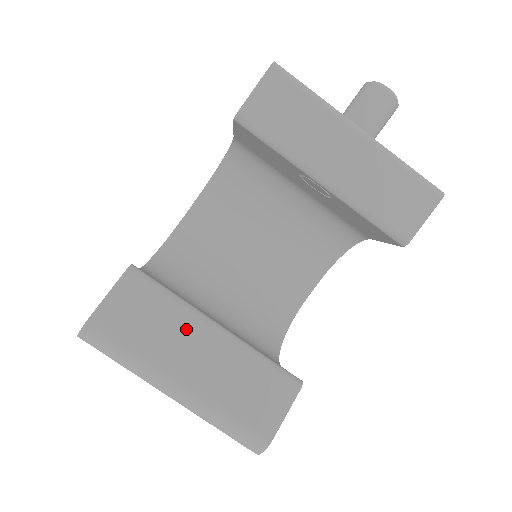
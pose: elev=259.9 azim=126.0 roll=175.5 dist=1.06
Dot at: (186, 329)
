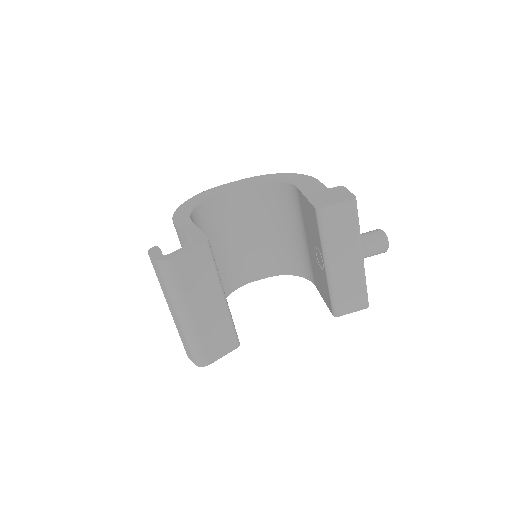
Dot at: (211, 290)
